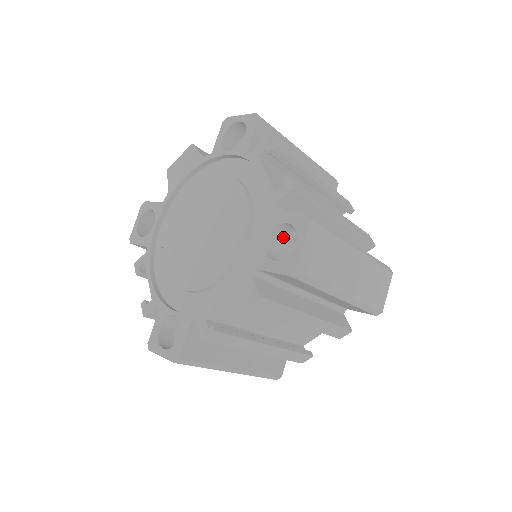
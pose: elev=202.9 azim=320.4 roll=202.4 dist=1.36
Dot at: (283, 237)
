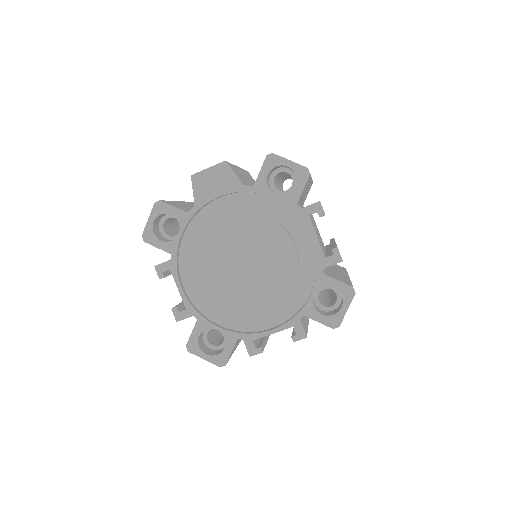
Dot at: occluded
